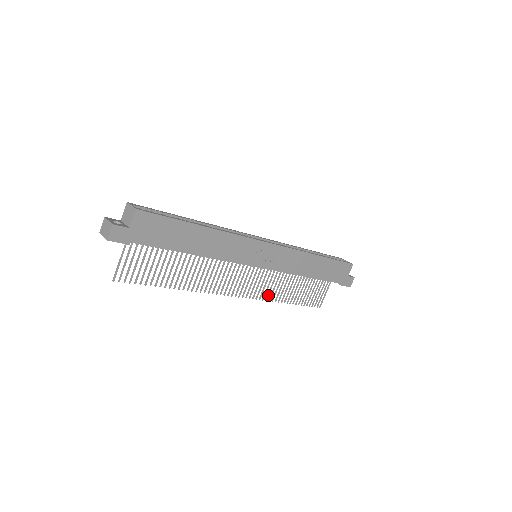
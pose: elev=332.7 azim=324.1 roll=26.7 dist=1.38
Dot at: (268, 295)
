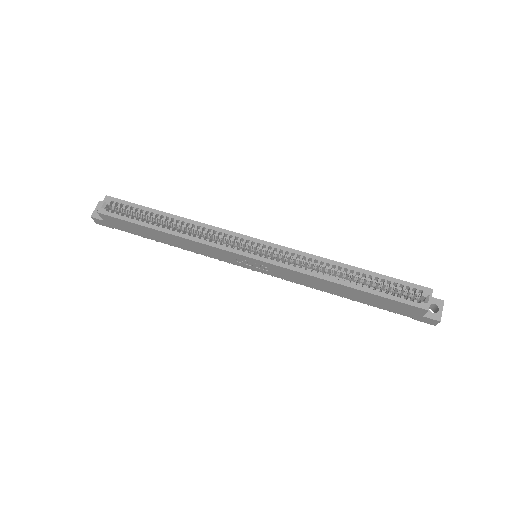
Dot at: occluded
